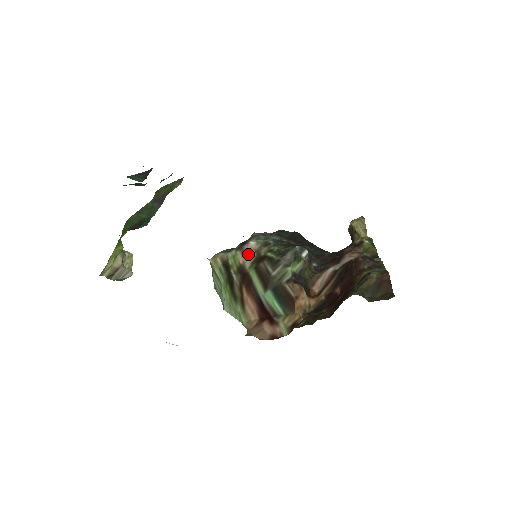
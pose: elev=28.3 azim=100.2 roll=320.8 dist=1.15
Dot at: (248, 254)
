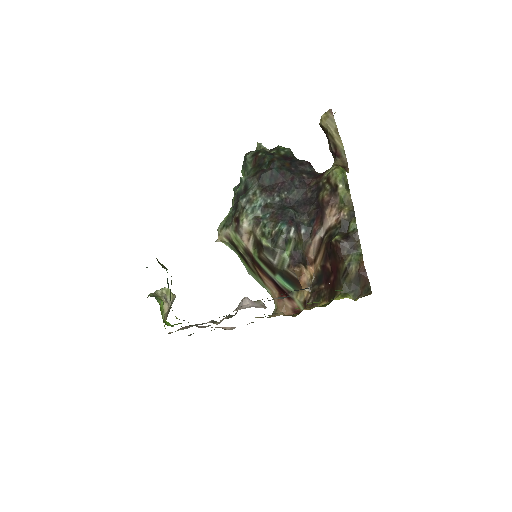
Dot at: (246, 237)
